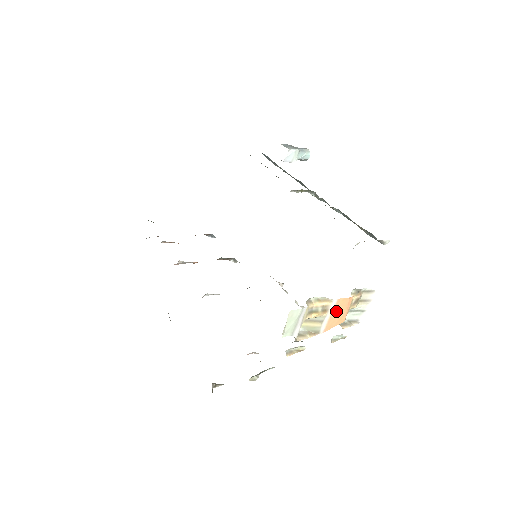
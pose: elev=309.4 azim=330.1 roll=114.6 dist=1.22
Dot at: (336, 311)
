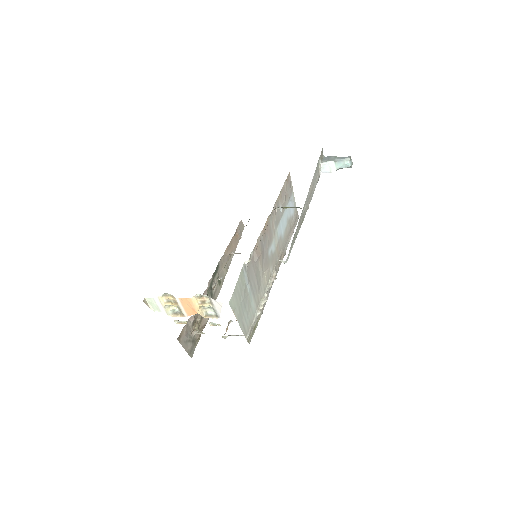
Dot at: (185, 305)
